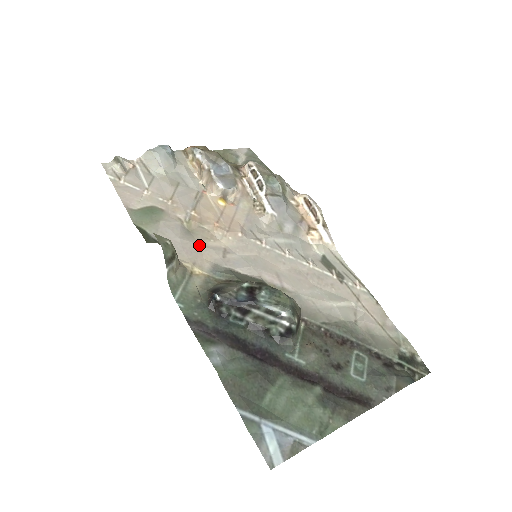
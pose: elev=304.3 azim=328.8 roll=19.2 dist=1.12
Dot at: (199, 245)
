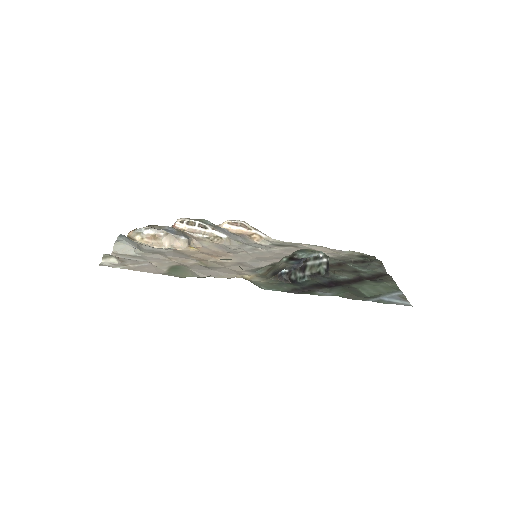
Dot at: (226, 268)
